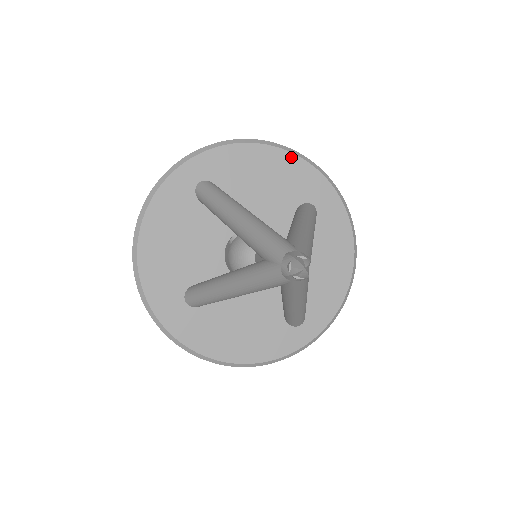
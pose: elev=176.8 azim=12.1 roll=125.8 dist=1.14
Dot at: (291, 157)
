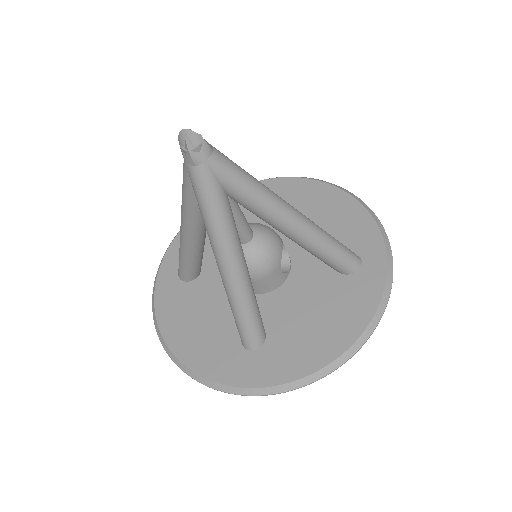
Dot at: occluded
